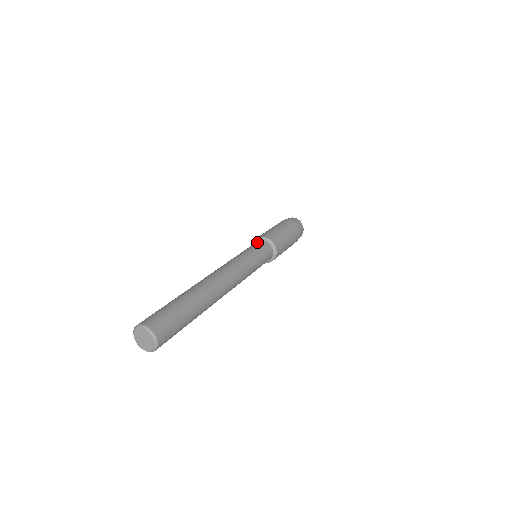
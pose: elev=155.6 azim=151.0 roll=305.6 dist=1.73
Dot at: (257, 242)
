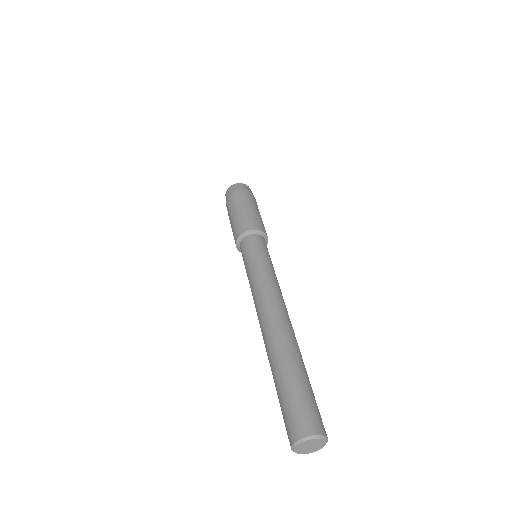
Dot at: (246, 241)
